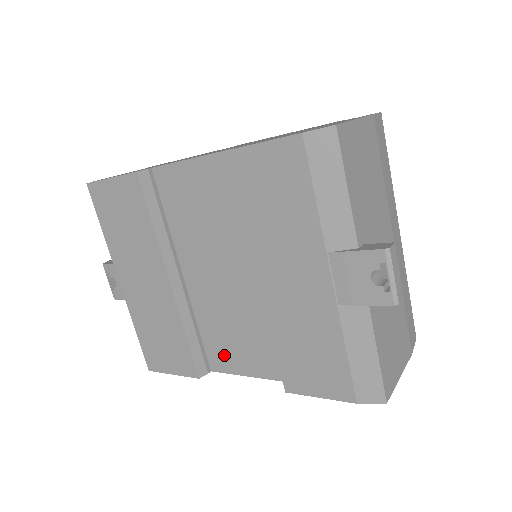
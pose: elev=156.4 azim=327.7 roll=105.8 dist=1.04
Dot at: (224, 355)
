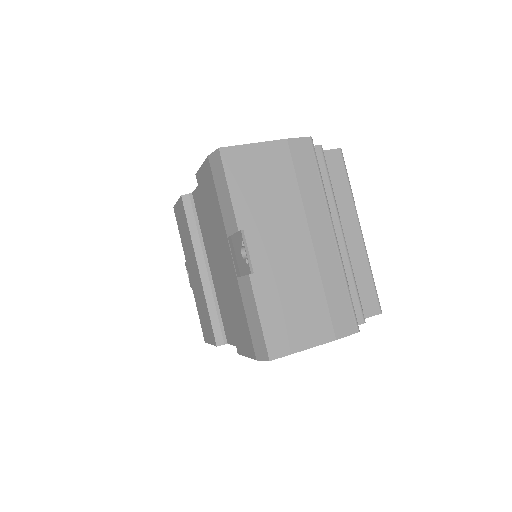
Dot at: (229, 329)
